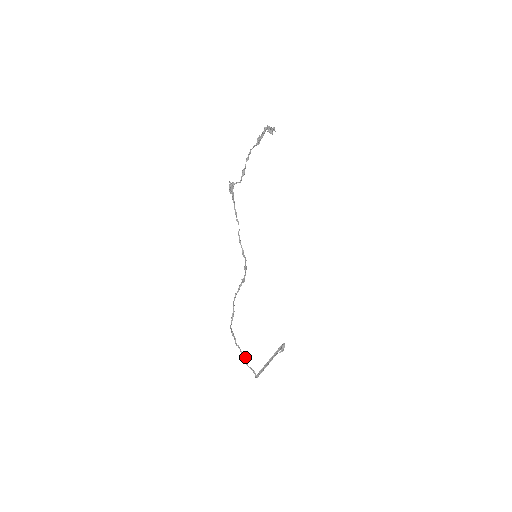
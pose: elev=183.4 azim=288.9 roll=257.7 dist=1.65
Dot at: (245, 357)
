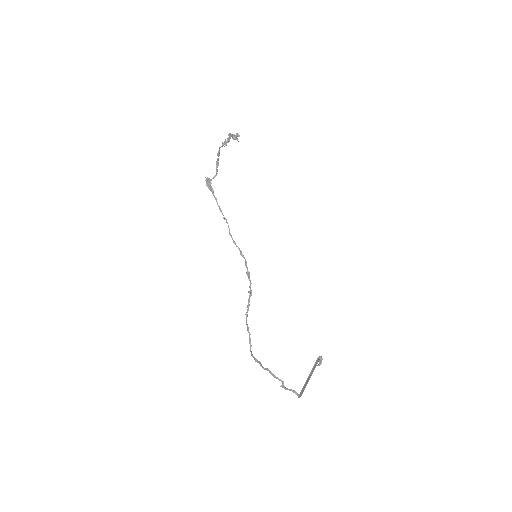
Dot at: (278, 378)
